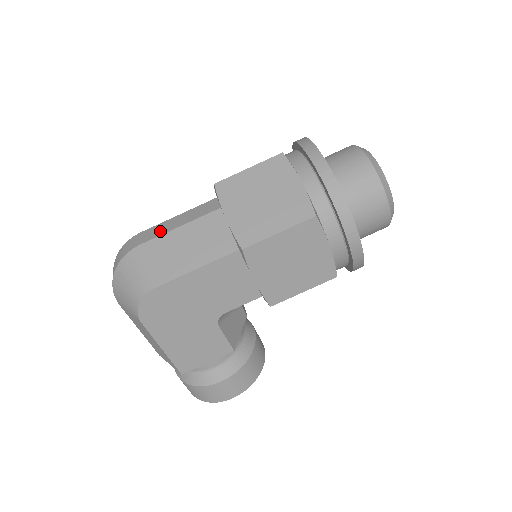
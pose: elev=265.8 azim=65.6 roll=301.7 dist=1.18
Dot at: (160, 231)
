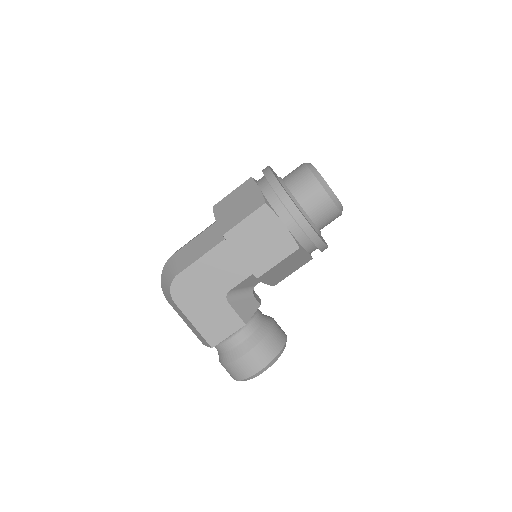
Dot at: occluded
